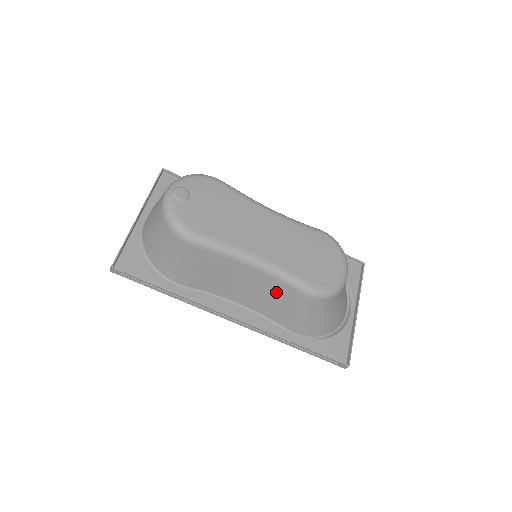
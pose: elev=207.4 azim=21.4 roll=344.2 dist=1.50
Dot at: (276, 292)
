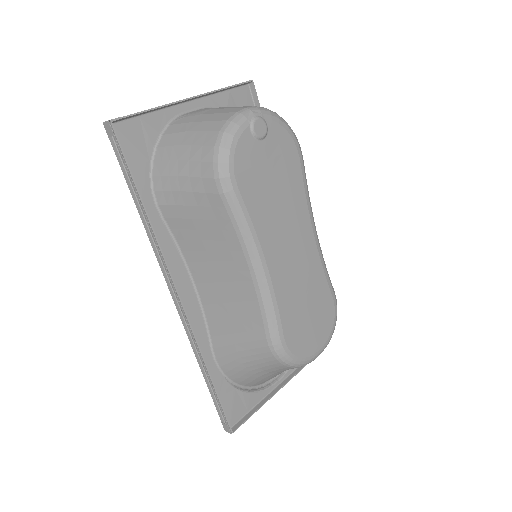
Dot at: (244, 312)
